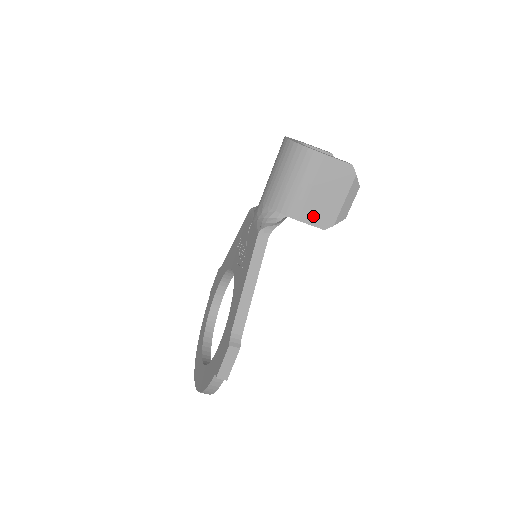
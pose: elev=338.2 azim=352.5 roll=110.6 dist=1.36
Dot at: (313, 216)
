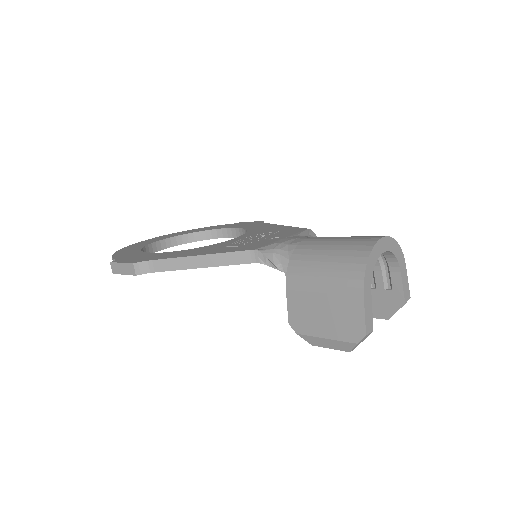
Dot at: (297, 306)
